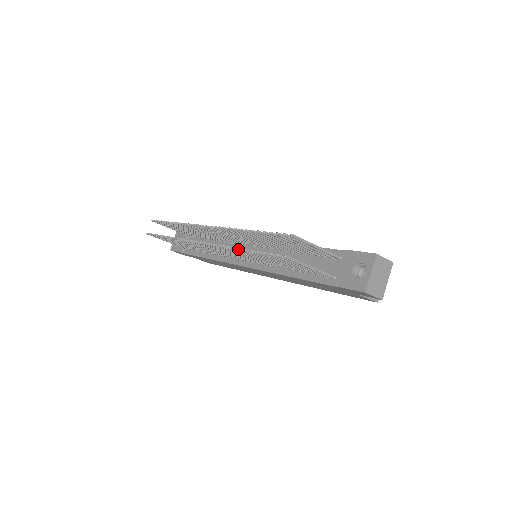
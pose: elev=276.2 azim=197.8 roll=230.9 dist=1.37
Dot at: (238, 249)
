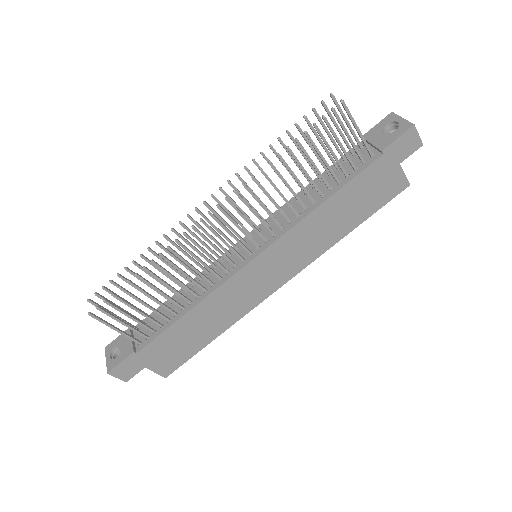
Dot at: occluded
